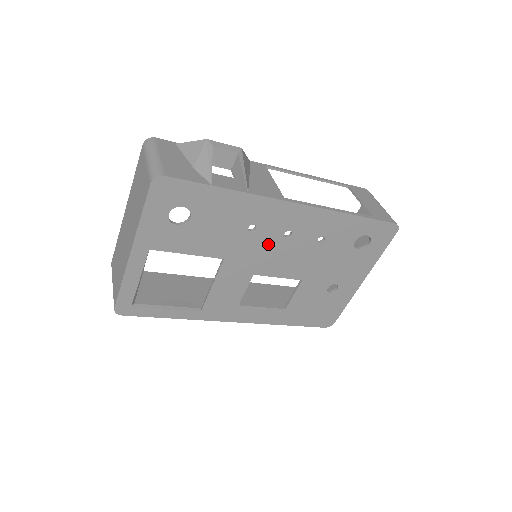
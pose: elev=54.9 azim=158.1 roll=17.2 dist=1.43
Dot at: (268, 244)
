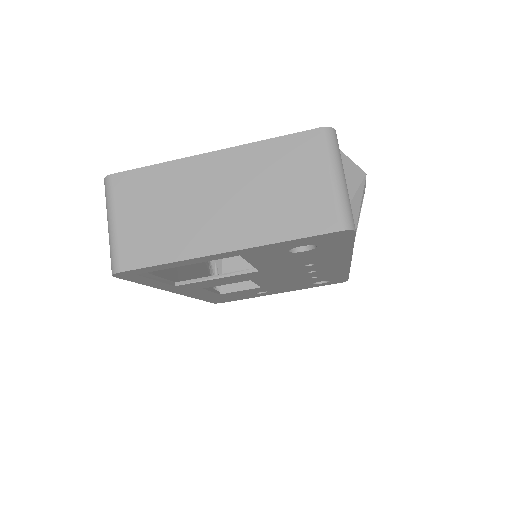
Dot at: (294, 272)
